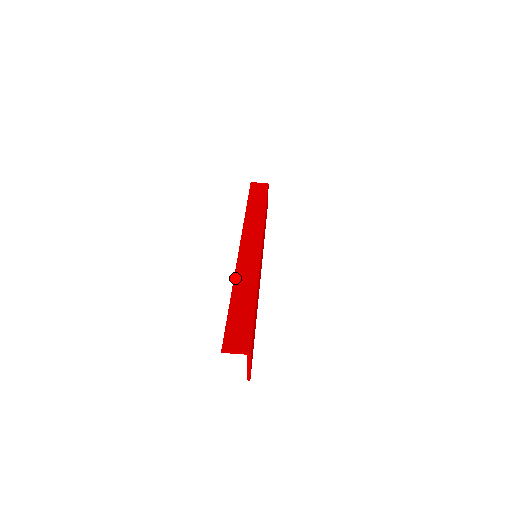
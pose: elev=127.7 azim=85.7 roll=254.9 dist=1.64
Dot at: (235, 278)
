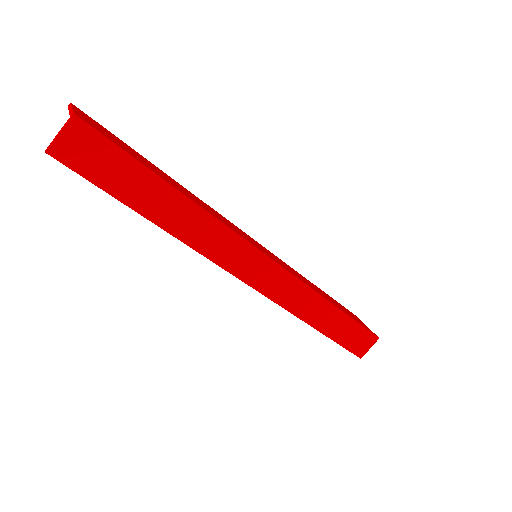
Dot at: (297, 315)
